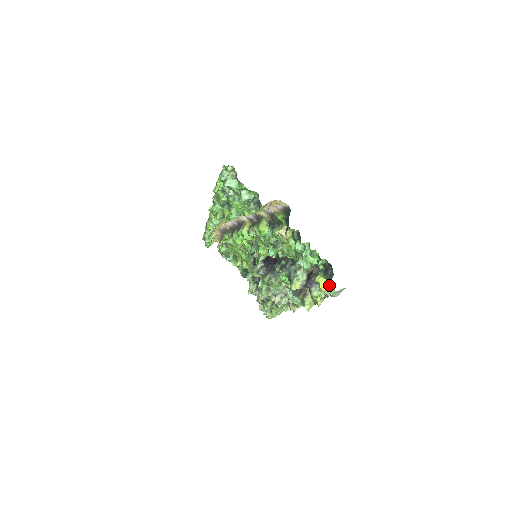
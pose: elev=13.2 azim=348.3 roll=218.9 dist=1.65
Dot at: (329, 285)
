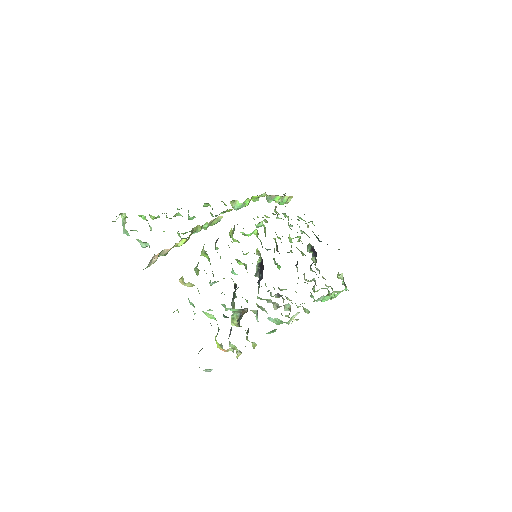
Dot at: occluded
